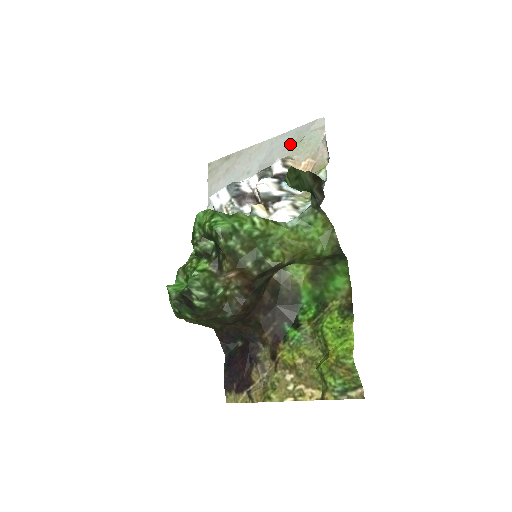
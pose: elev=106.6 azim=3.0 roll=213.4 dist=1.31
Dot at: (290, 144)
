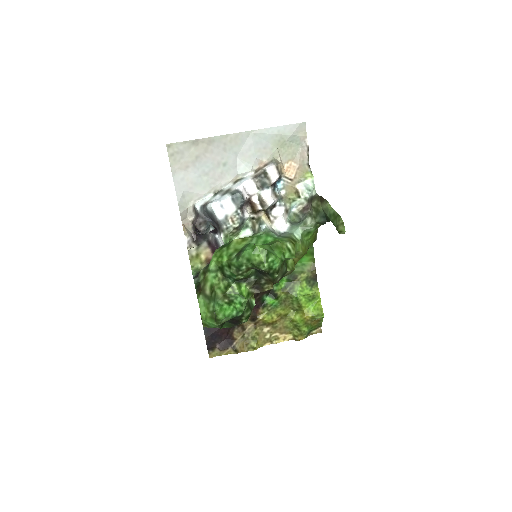
Dot at: (272, 143)
